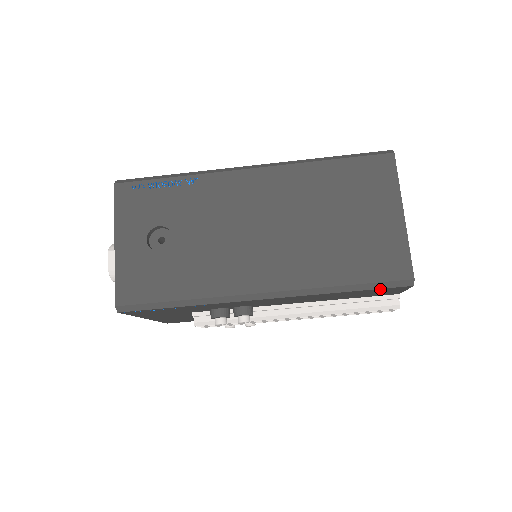
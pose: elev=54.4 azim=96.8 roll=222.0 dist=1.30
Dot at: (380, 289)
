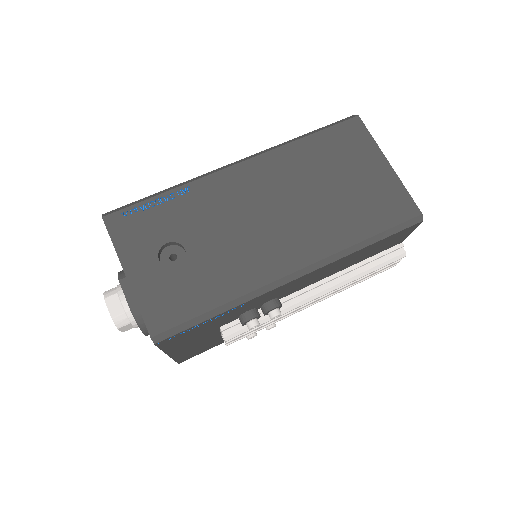
Dot at: (396, 234)
